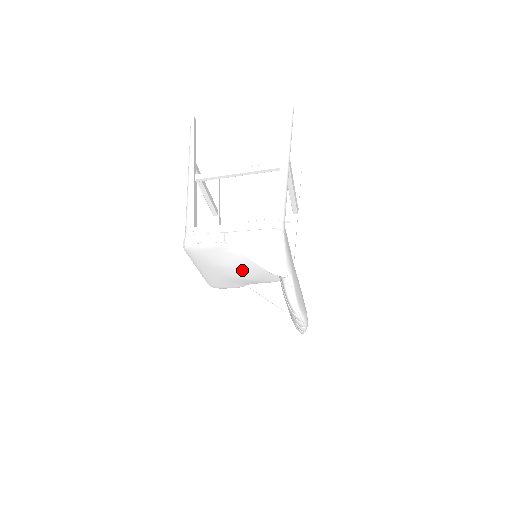
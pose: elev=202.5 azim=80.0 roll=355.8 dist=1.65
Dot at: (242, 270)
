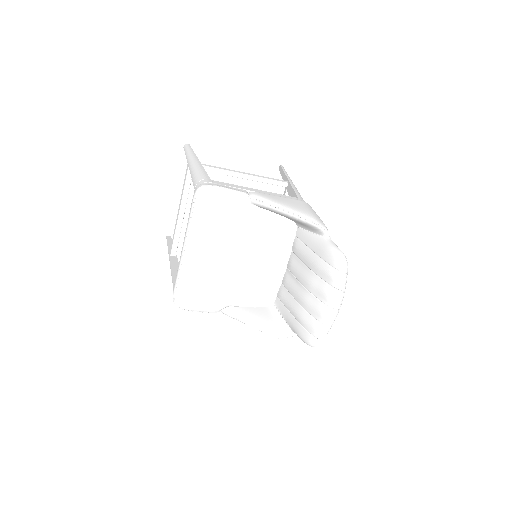
Dot at: (246, 256)
